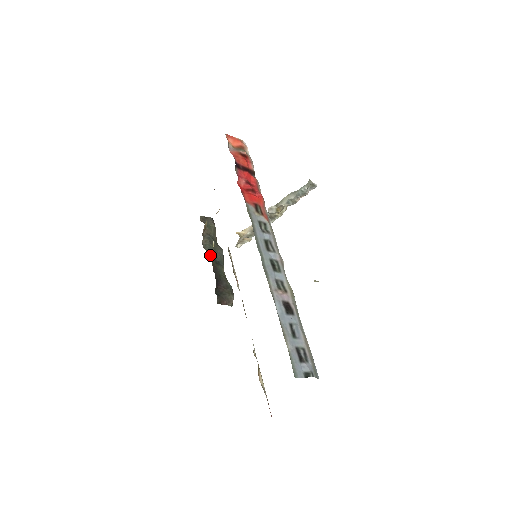
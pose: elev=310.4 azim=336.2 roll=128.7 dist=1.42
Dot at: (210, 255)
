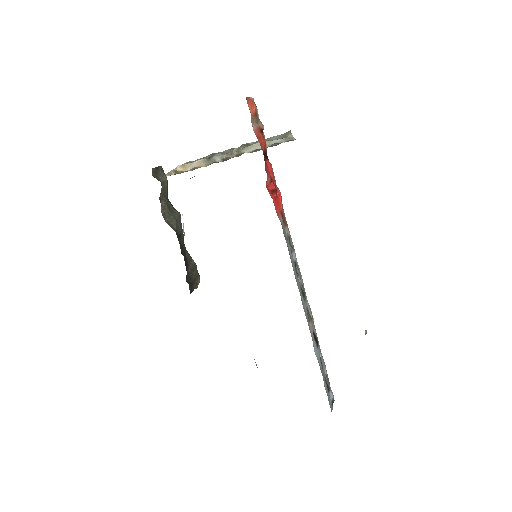
Dot at: (174, 230)
